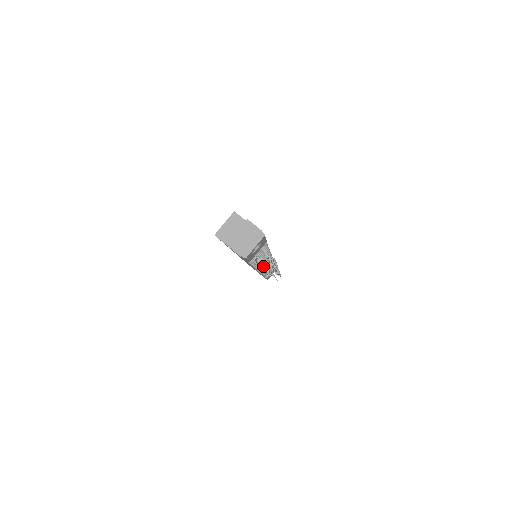
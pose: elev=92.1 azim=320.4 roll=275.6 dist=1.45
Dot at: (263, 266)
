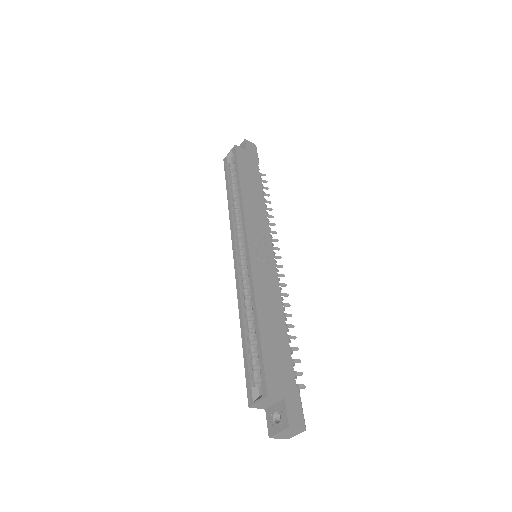
Dot at: occluded
